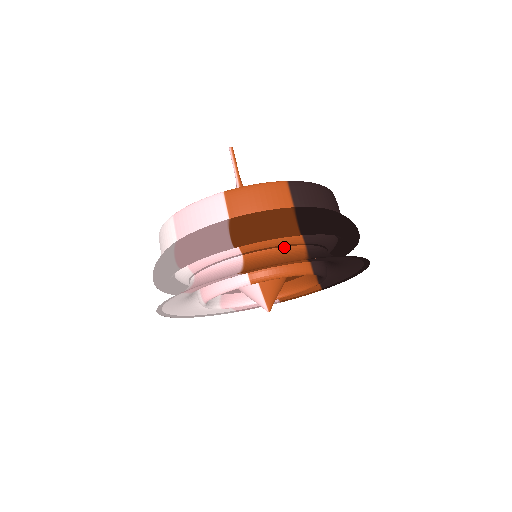
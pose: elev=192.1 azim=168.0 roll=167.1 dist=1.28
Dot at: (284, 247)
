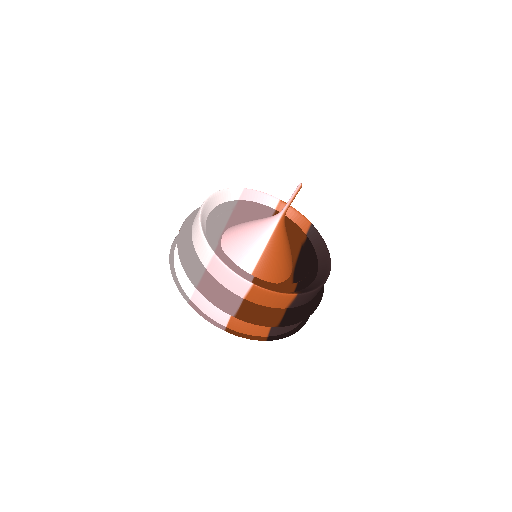
Dot at: occluded
